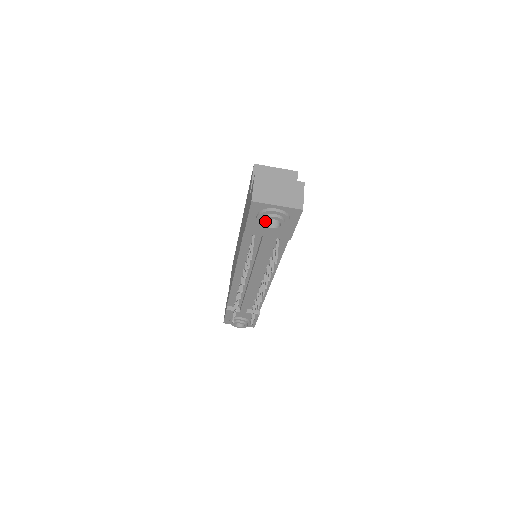
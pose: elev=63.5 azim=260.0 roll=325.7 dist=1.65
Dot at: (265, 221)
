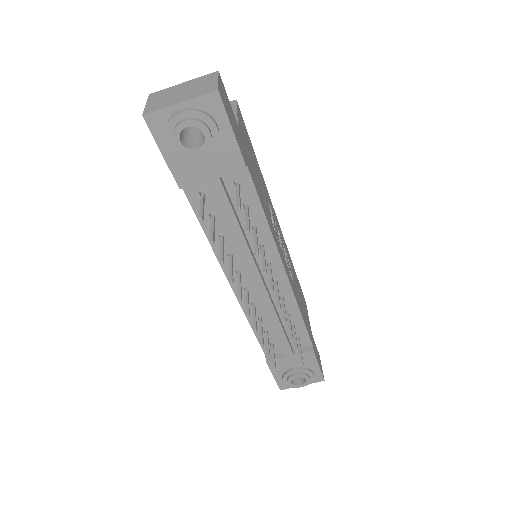
Dot at: (179, 139)
